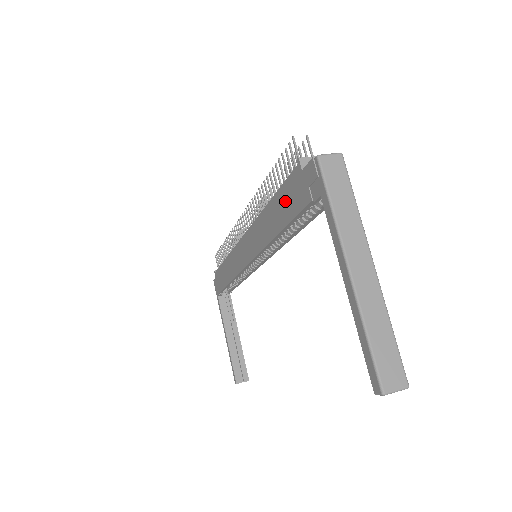
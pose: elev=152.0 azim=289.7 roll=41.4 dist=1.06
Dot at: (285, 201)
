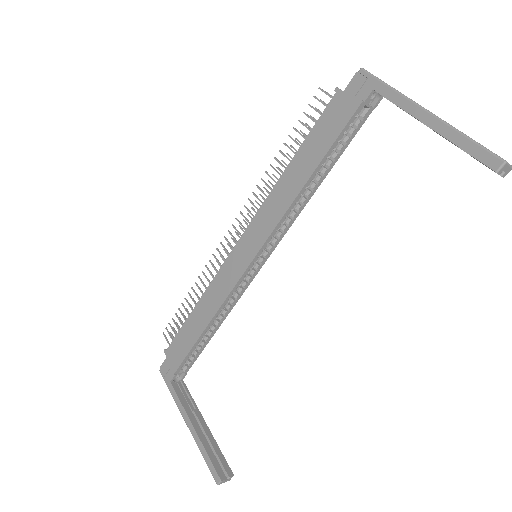
Dot at: (320, 135)
